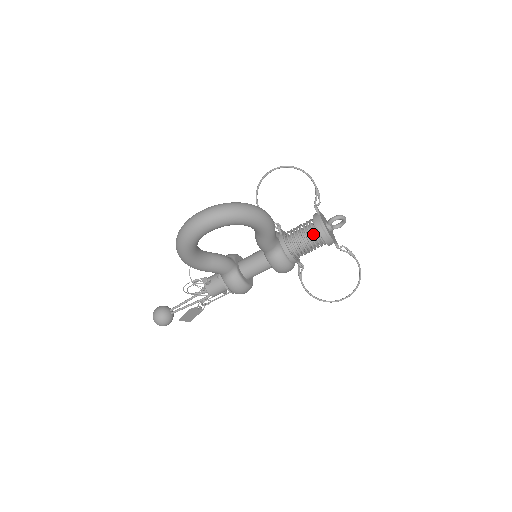
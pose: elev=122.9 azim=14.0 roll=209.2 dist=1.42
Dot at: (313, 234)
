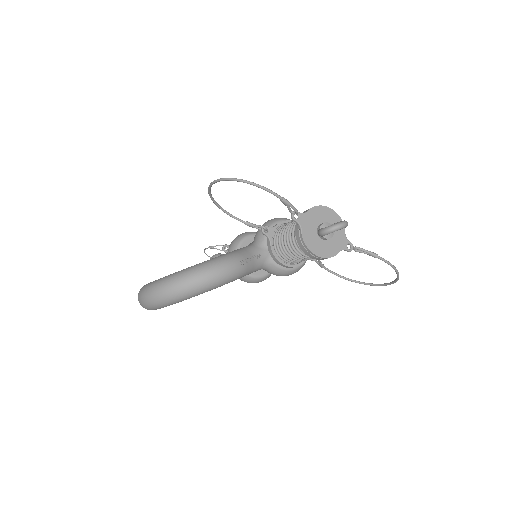
Dot at: (302, 252)
